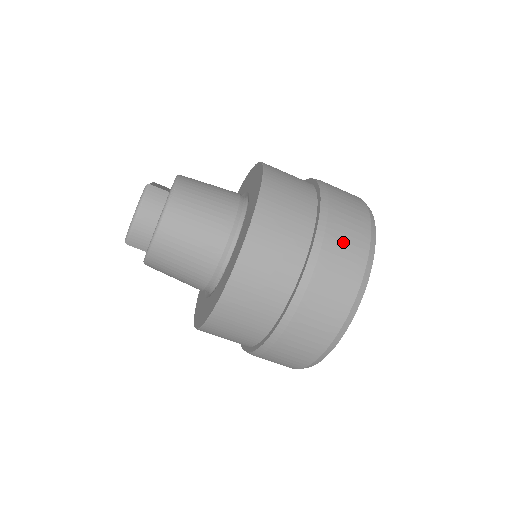
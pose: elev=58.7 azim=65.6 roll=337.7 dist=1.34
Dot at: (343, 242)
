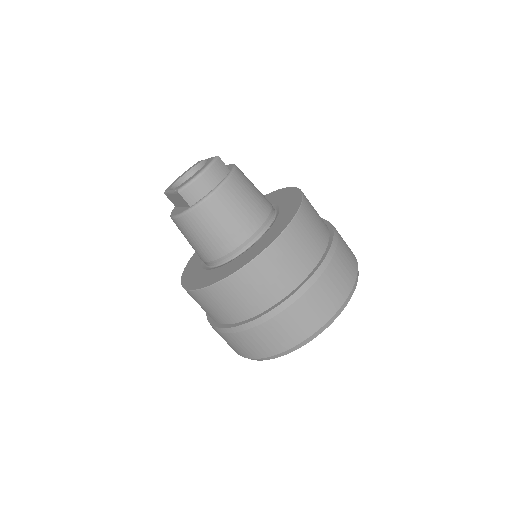
Dot at: (343, 265)
